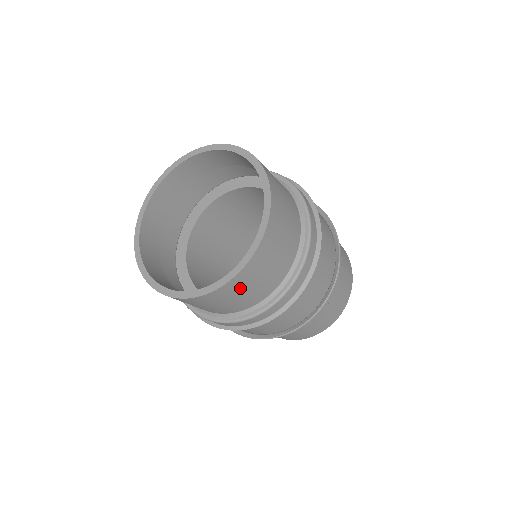
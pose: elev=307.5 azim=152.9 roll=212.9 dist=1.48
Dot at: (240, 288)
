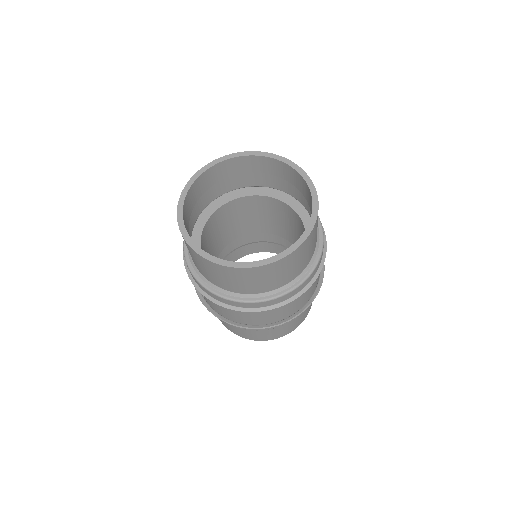
Dot at: (314, 236)
